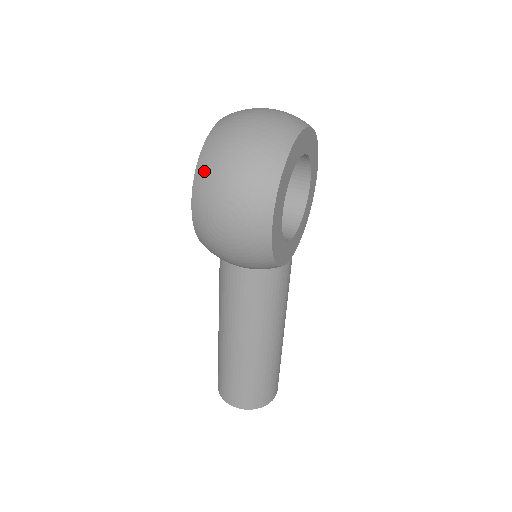
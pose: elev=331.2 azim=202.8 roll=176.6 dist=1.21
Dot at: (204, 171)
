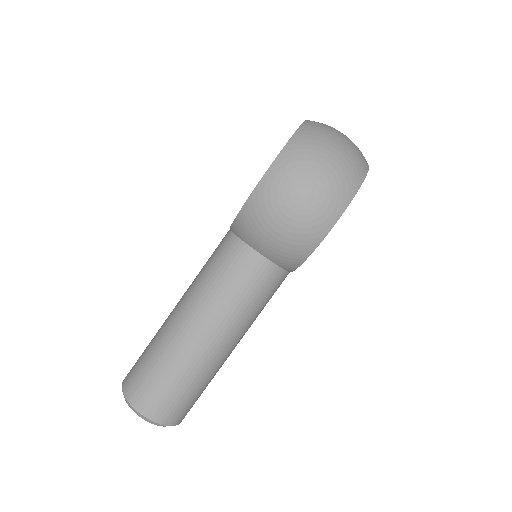
Dot at: (301, 145)
